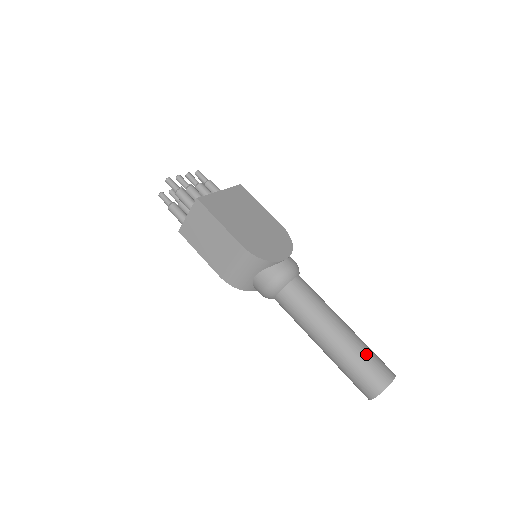
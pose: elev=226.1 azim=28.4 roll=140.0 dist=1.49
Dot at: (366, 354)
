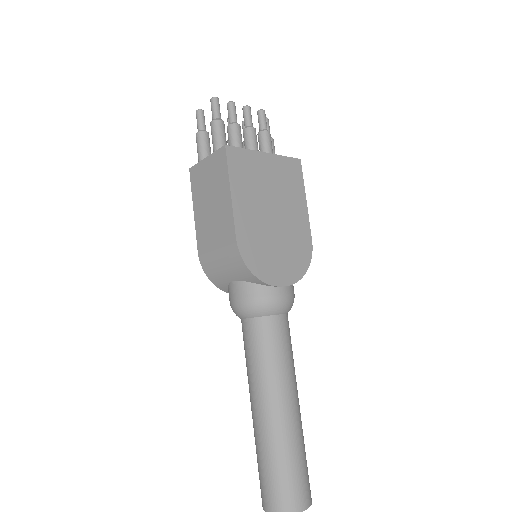
Dot at: (293, 460)
